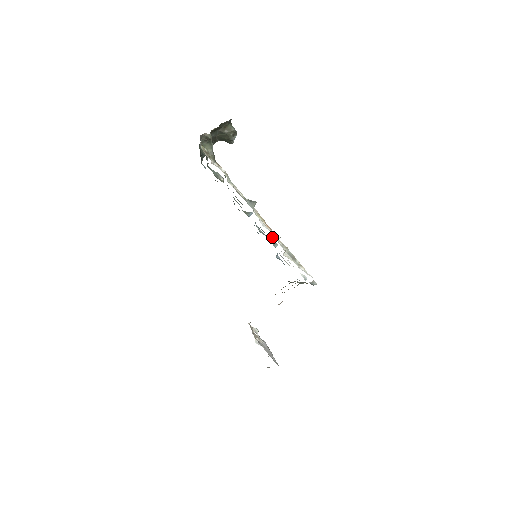
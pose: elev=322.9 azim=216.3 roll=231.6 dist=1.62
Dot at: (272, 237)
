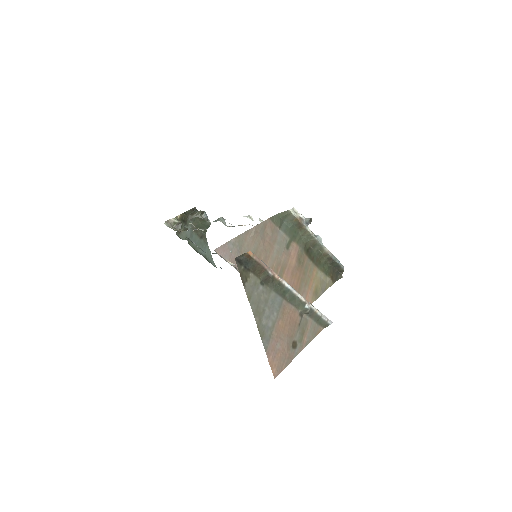
Dot at: occluded
